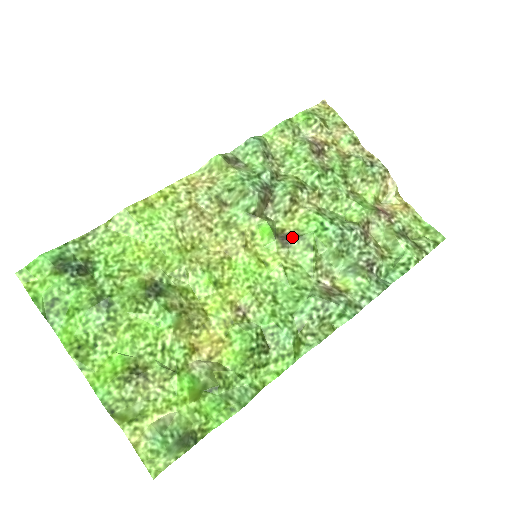
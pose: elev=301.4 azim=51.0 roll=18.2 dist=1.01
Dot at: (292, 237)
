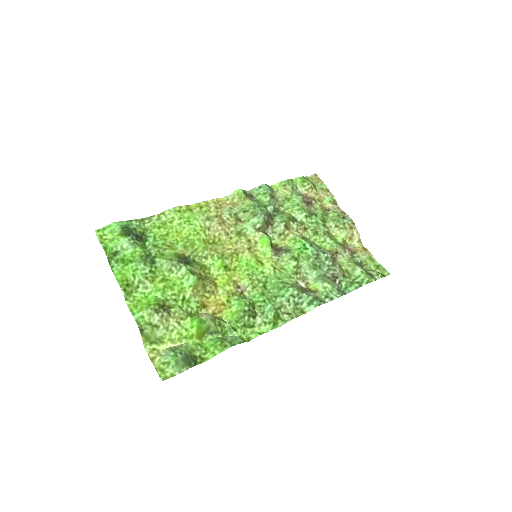
Dot at: (282, 250)
